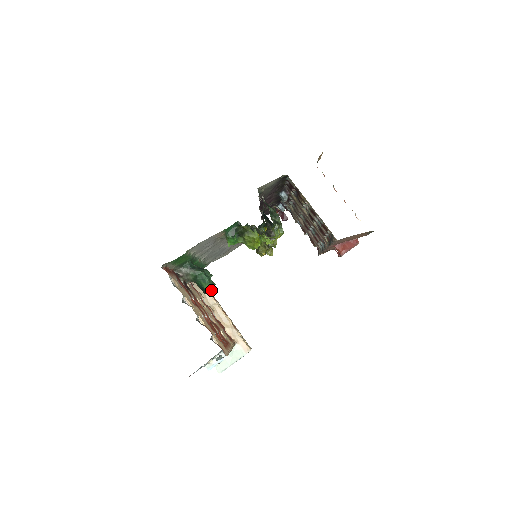
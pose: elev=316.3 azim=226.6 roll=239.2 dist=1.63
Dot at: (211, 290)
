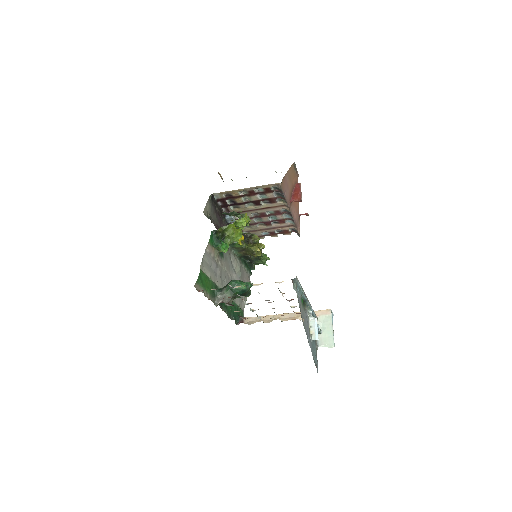
Dot at: (248, 284)
